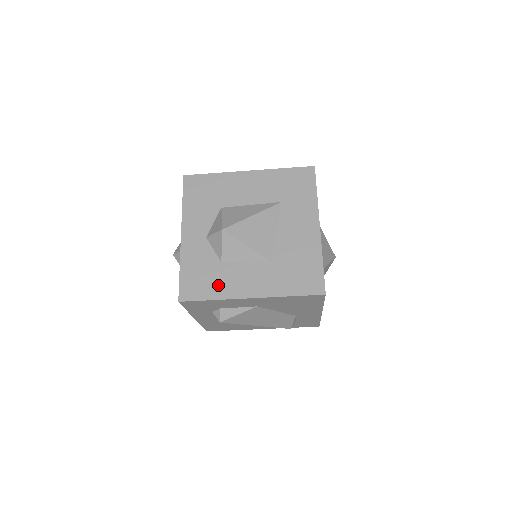
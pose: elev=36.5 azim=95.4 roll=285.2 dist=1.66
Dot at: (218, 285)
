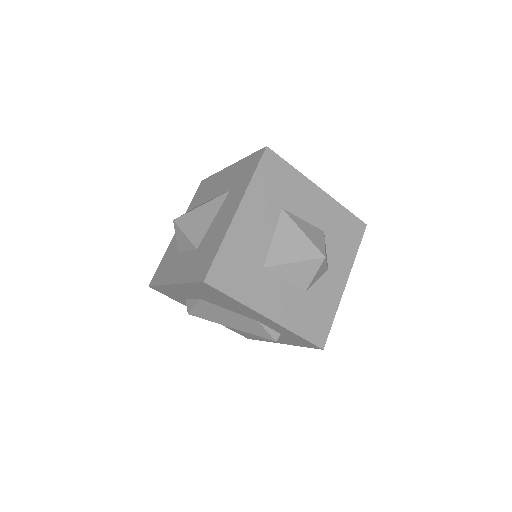
Dot at: (167, 272)
